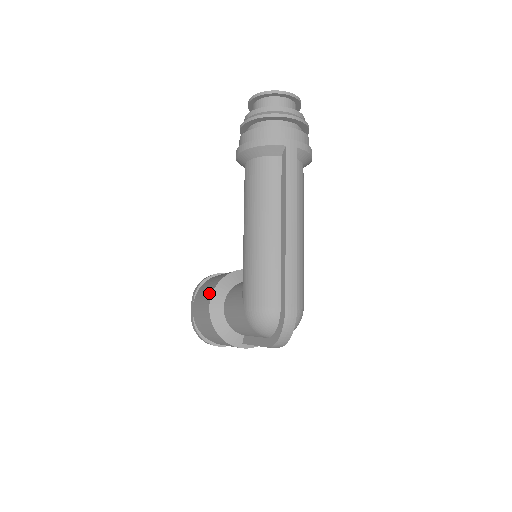
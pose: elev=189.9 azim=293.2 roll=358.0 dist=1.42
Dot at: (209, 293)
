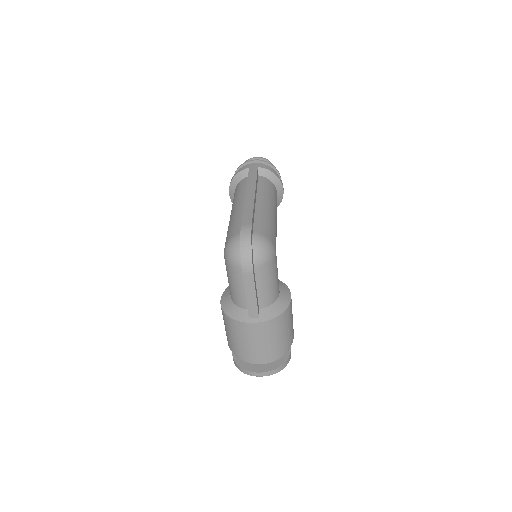
Dot at: occluded
